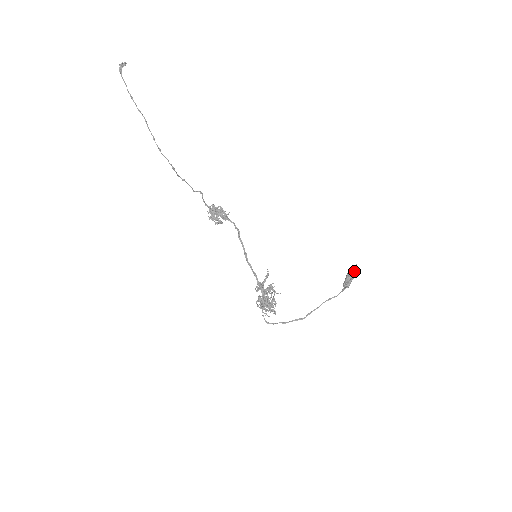
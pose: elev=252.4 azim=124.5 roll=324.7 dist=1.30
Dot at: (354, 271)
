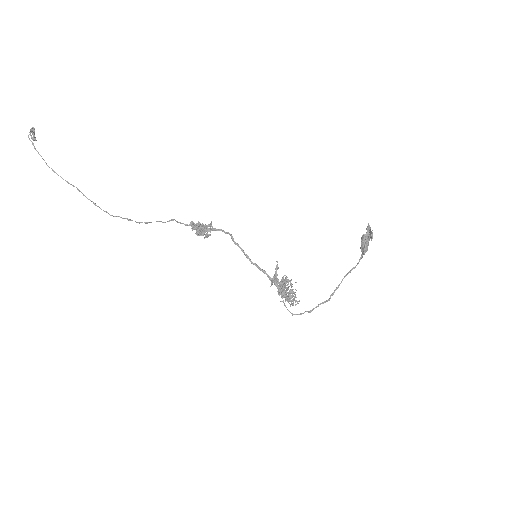
Dot at: (368, 230)
